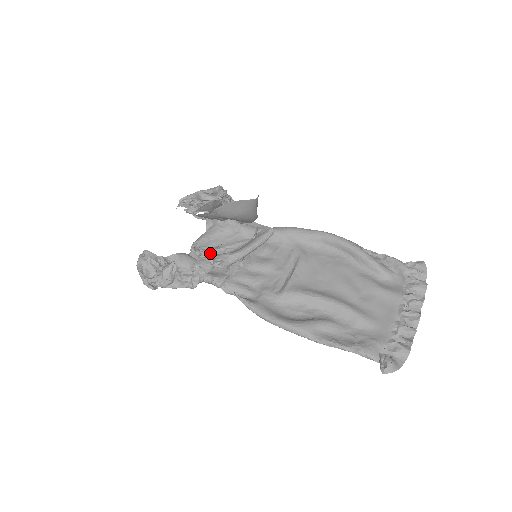
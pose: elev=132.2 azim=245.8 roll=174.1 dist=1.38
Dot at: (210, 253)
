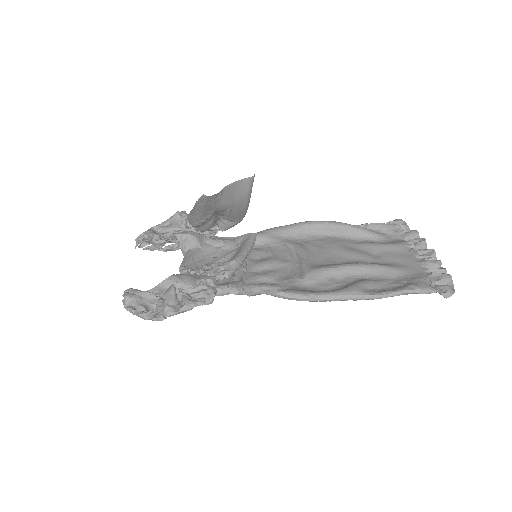
Dot at: occluded
